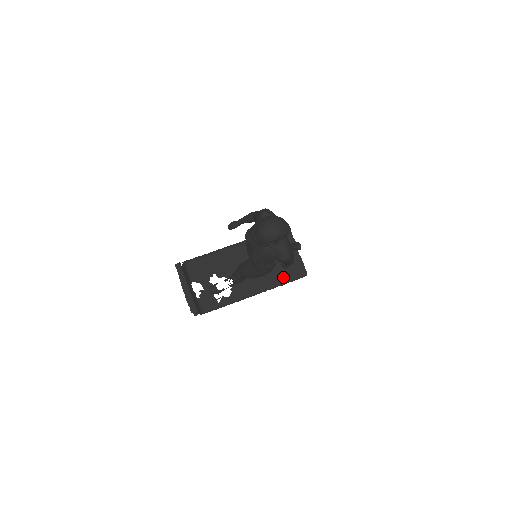
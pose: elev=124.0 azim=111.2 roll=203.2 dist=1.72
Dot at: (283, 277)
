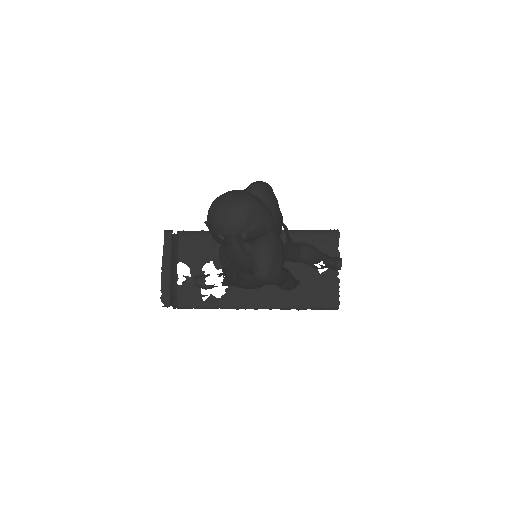
Dot at: (303, 299)
